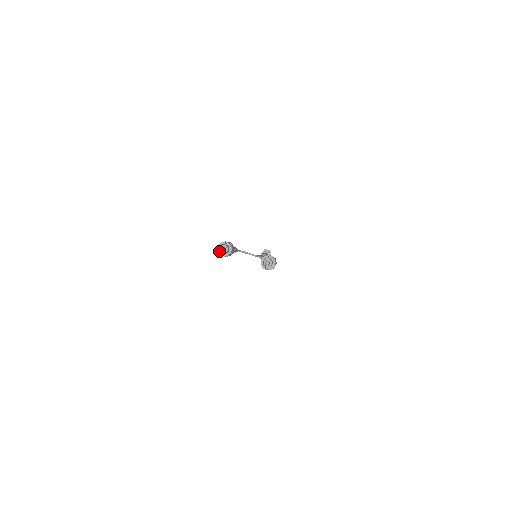
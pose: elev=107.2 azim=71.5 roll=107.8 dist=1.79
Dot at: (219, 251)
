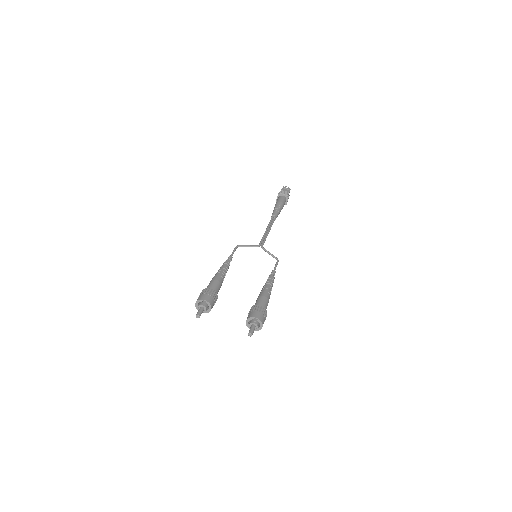
Dot at: (197, 308)
